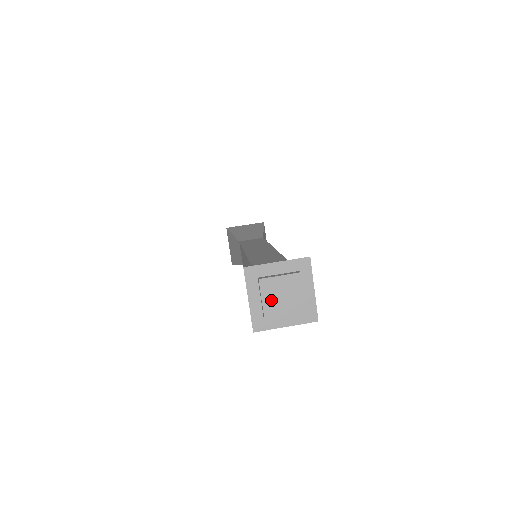
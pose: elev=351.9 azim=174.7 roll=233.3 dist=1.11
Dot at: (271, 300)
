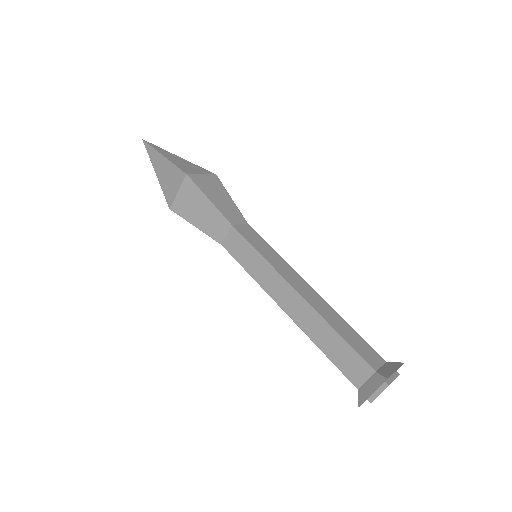
Dot at: occluded
